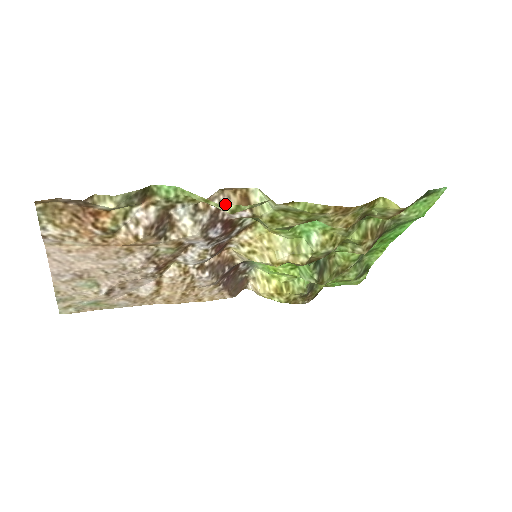
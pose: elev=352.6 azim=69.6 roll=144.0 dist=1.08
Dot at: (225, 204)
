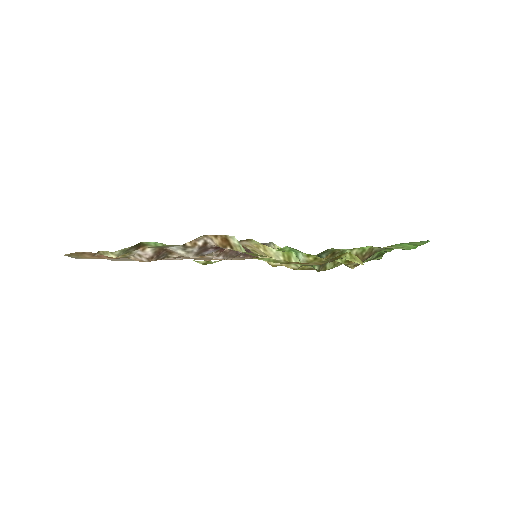
Dot at: (210, 242)
